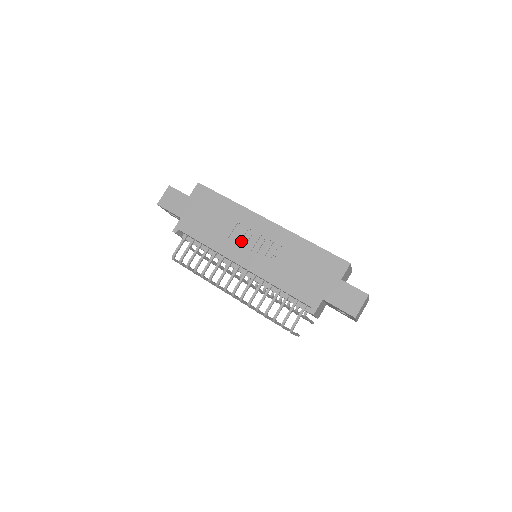
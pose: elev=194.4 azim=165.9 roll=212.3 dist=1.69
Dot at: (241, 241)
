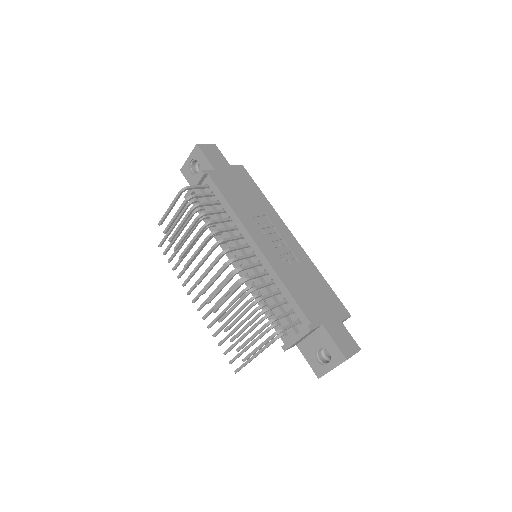
Dot at: (263, 229)
